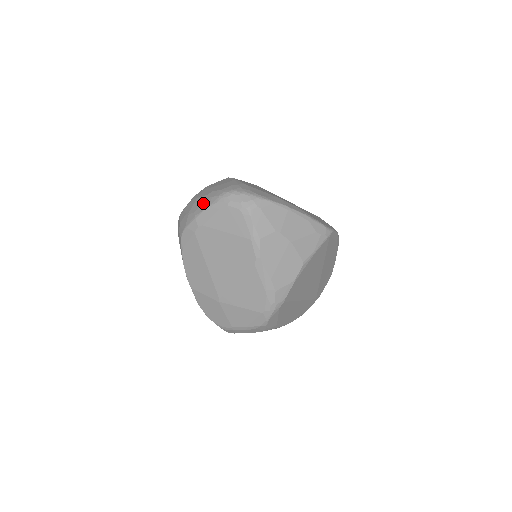
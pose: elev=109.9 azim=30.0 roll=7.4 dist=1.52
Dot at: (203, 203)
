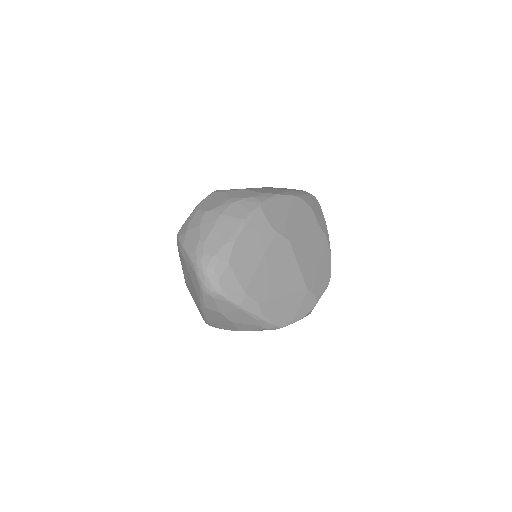
Dot at: (191, 244)
